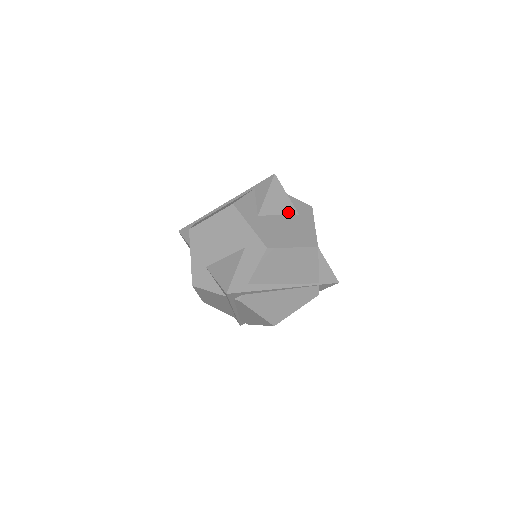
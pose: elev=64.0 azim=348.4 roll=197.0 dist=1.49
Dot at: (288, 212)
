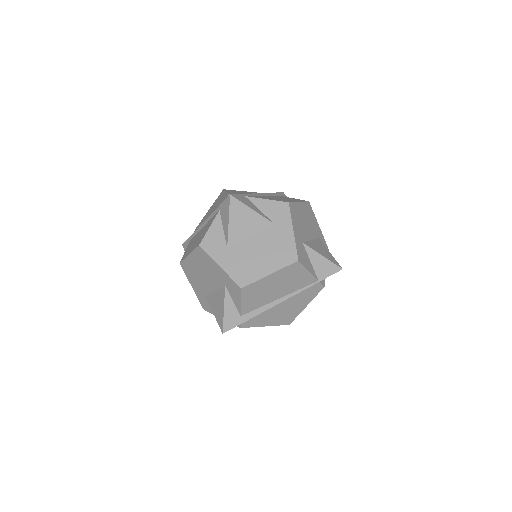
Dot at: (260, 227)
